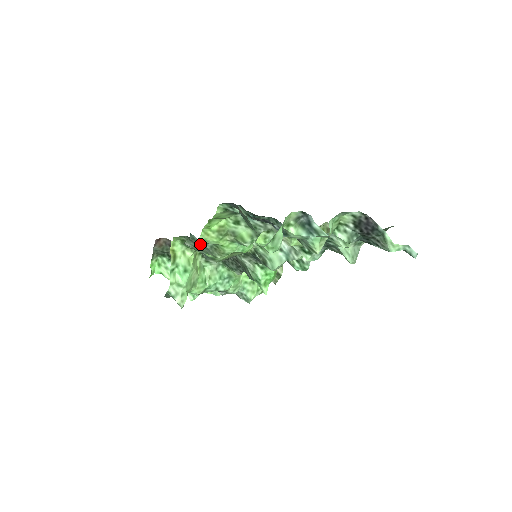
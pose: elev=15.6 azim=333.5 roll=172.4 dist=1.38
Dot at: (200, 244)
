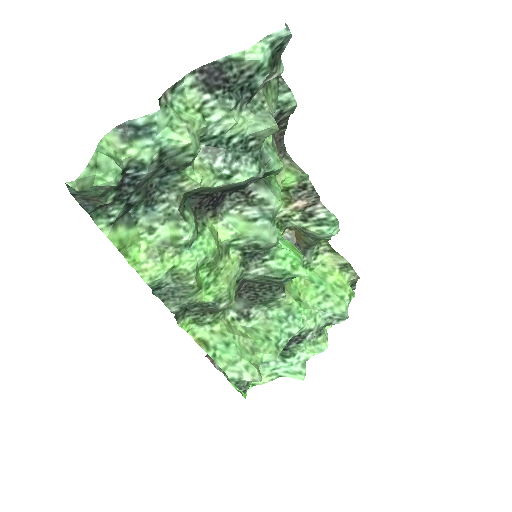
Dot at: (169, 292)
